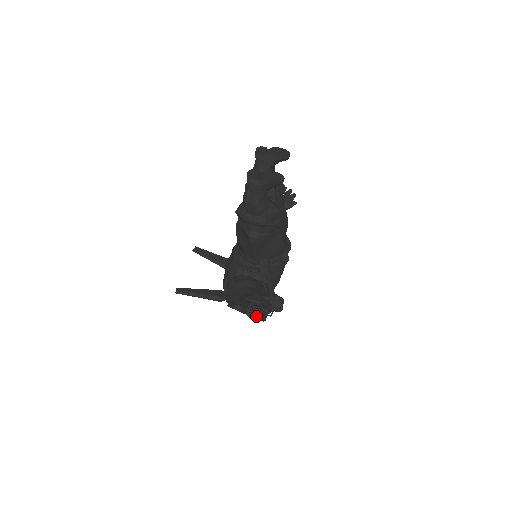
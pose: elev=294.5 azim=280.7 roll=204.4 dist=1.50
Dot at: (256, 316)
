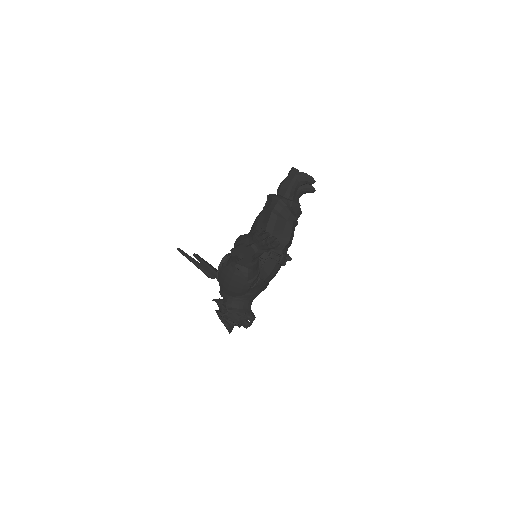
Dot at: (226, 318)
